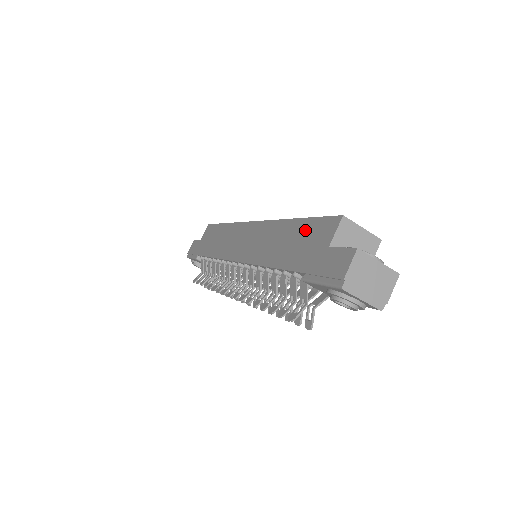
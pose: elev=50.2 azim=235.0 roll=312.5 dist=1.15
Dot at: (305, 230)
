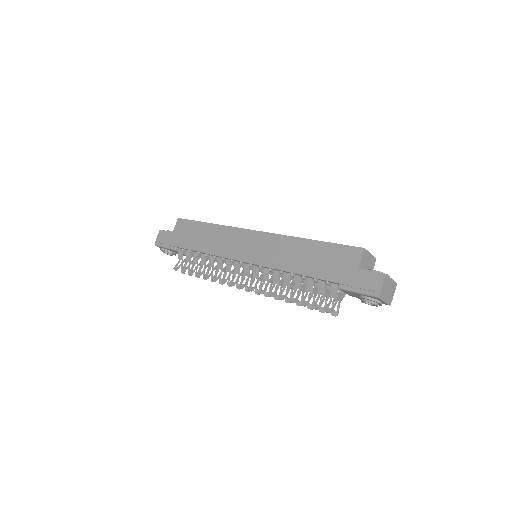
Dot at: (328, 251)
